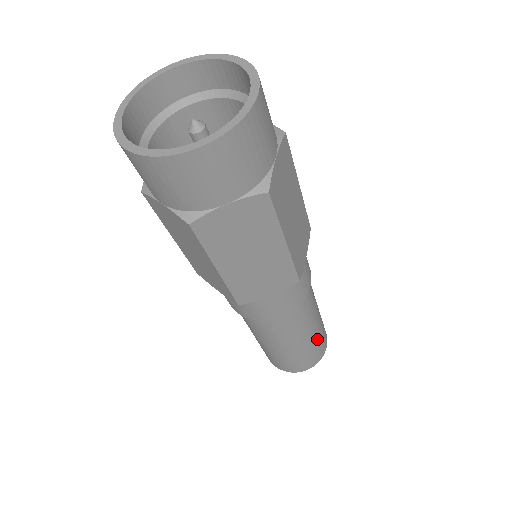
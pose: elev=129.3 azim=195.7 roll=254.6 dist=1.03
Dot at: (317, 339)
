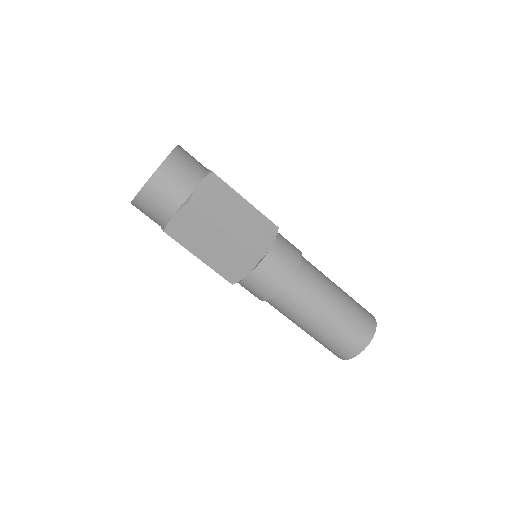
Dot at: (345, 322)
